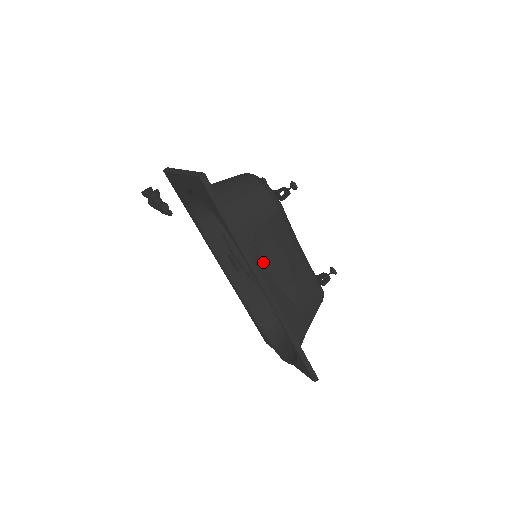
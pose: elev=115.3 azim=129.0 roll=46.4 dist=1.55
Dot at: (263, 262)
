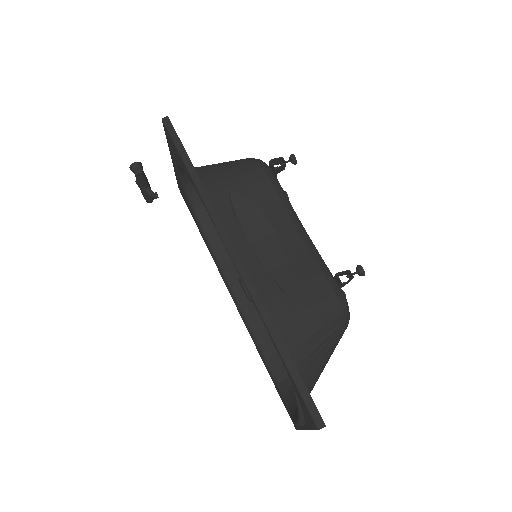
Dot at: (238, 226)
